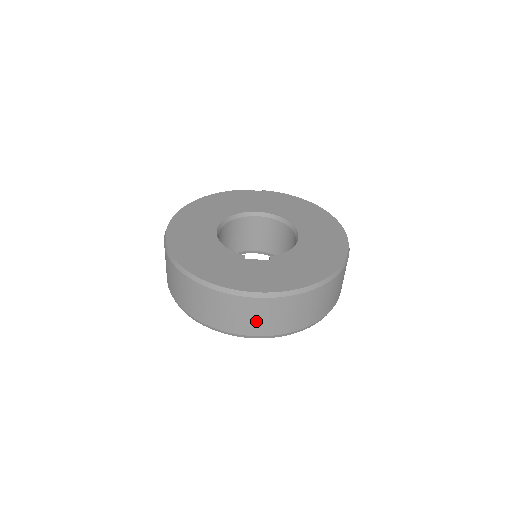
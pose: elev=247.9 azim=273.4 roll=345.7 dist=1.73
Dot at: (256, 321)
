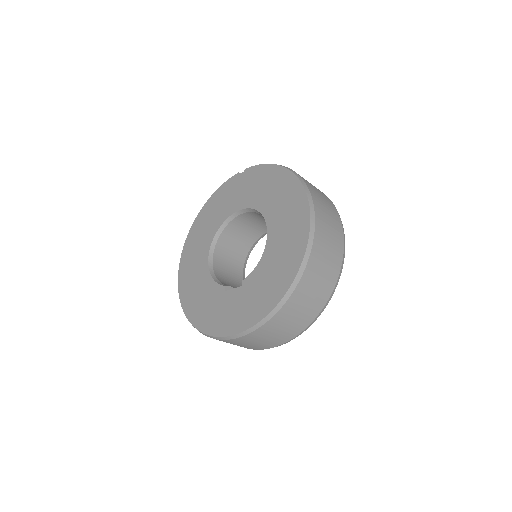
Dot at: (255, 345)
